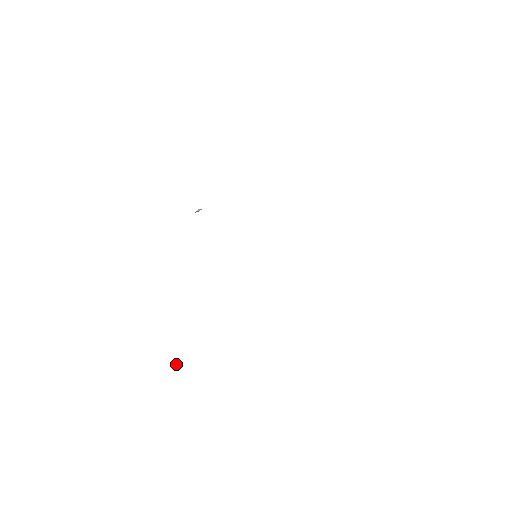
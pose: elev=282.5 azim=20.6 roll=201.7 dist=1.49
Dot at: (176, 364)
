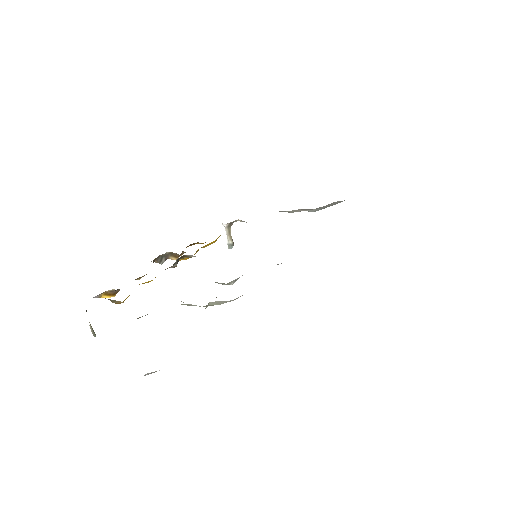
Dot at: occluded
